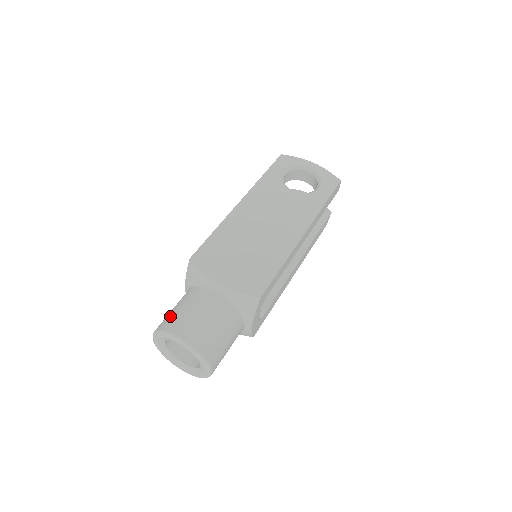
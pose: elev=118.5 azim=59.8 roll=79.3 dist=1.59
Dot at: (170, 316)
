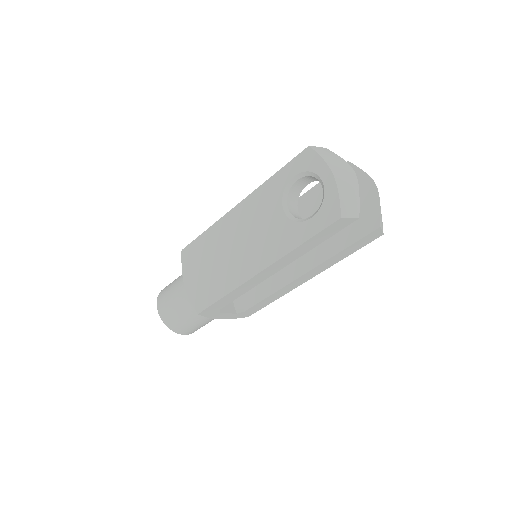
Dot at: (168, 285)
